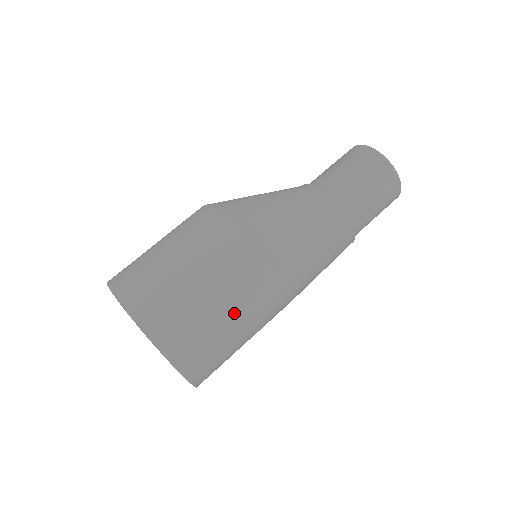
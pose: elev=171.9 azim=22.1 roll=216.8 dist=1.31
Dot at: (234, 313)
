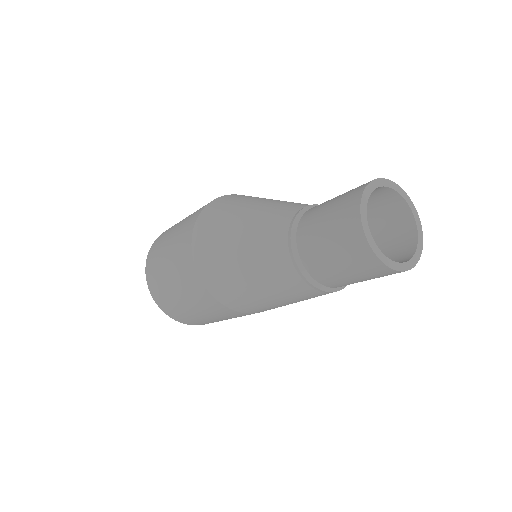
Dot at: (192, 306)
